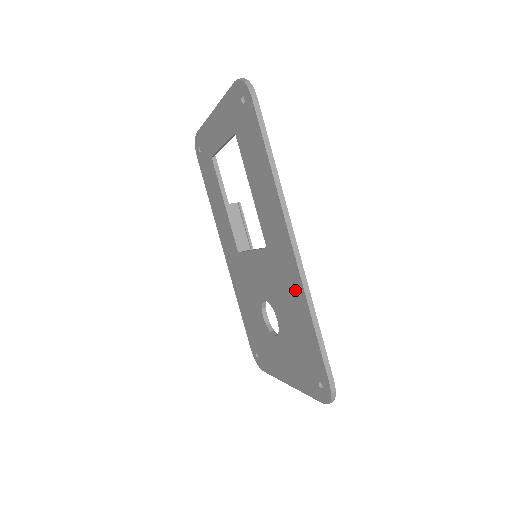
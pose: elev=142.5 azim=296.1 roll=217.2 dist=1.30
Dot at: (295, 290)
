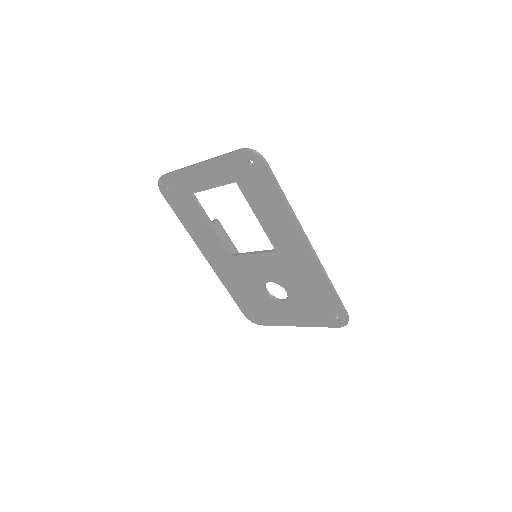
Dot at: (312, 272)
